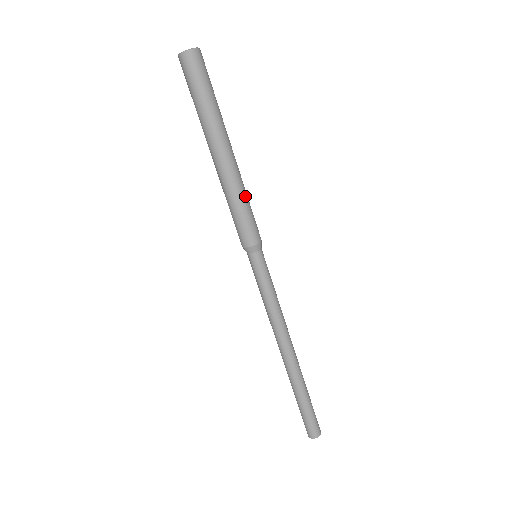
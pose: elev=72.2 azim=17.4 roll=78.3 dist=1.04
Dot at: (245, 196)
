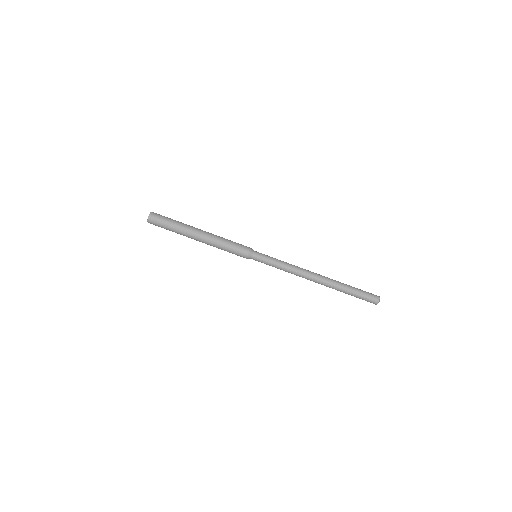
Dot at: (222, 243)
